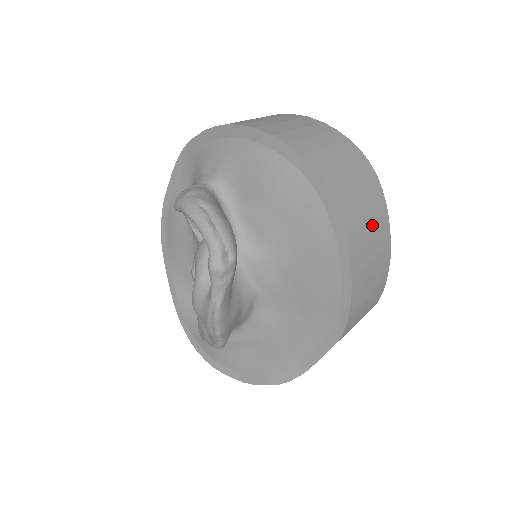
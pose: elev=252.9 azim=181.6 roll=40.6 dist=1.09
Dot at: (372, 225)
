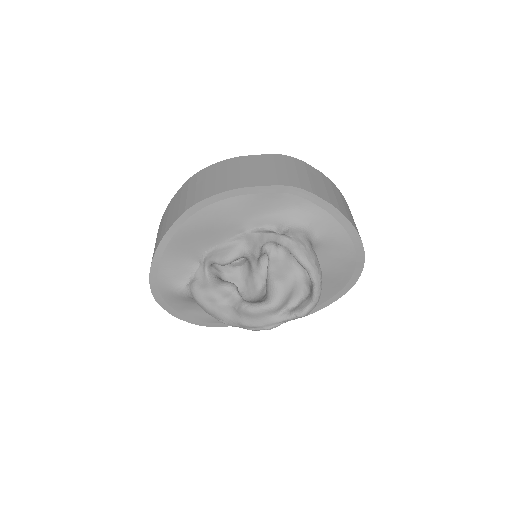
Dot at: occluded
